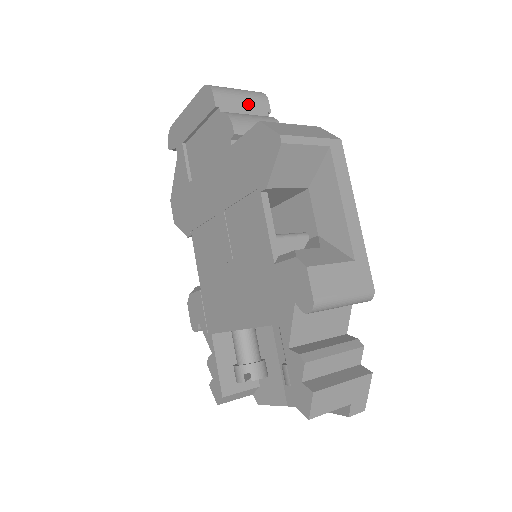
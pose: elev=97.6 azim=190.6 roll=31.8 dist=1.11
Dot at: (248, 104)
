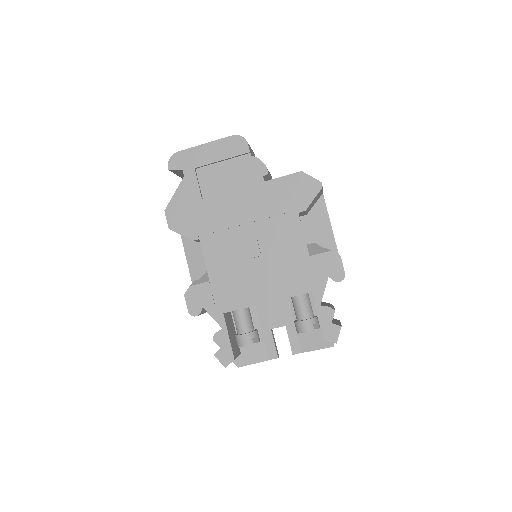
Dot at: (253, 154)
